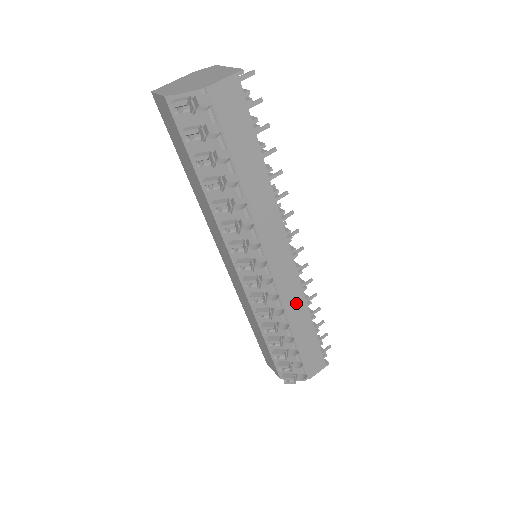
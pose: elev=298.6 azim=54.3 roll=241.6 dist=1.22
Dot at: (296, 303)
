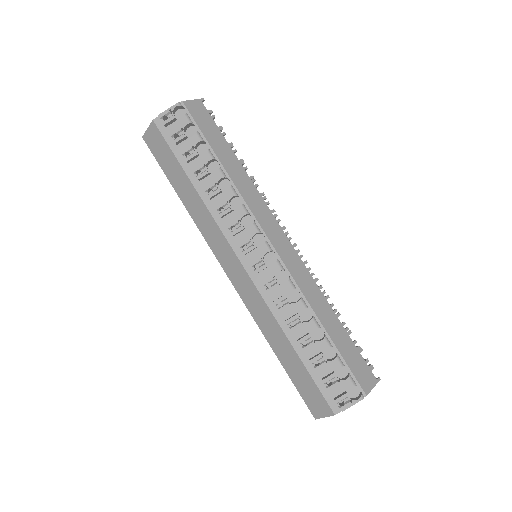
Dot at: (310, 288)
